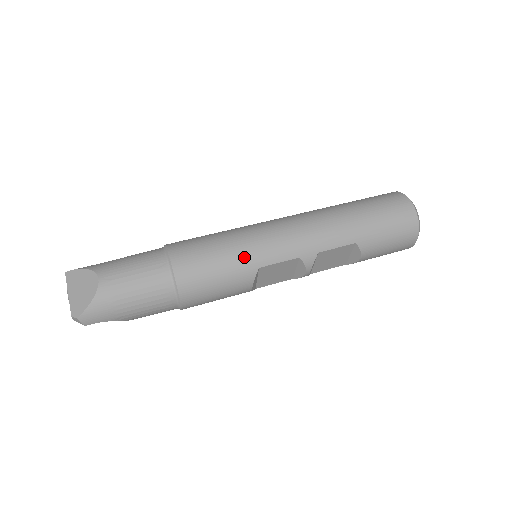
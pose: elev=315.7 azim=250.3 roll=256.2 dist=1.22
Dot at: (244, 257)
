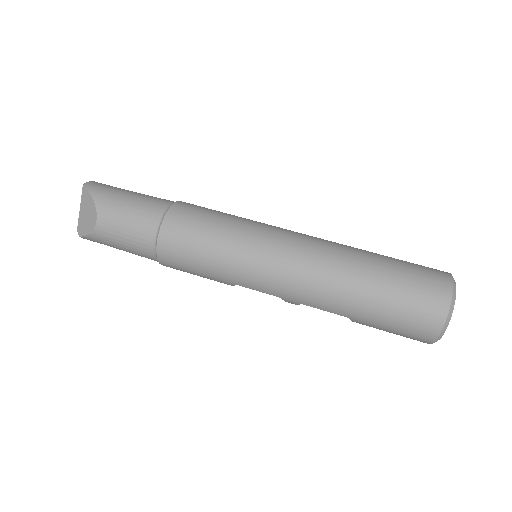
Dot at: (224, 273)
